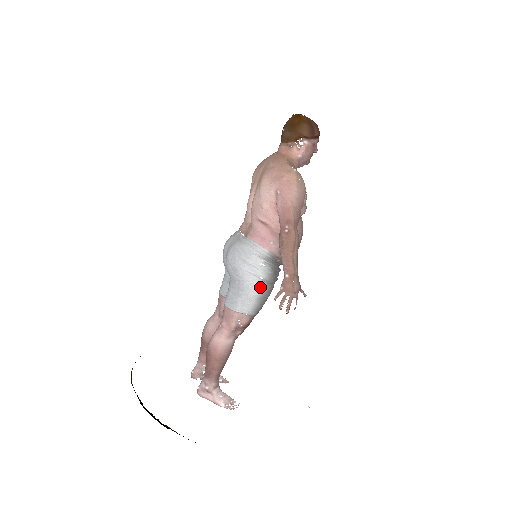
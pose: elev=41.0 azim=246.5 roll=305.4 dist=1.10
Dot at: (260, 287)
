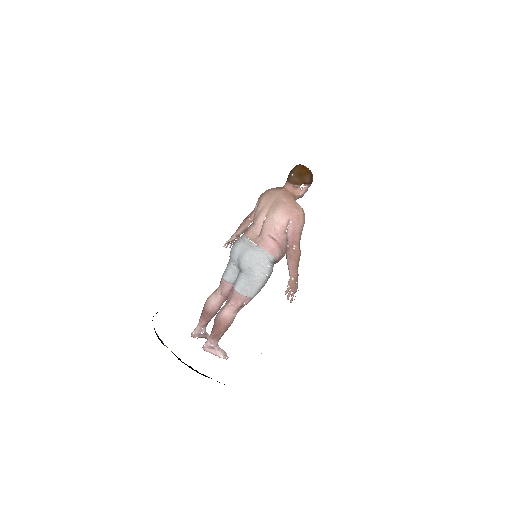
Dot at: (264, 280)
